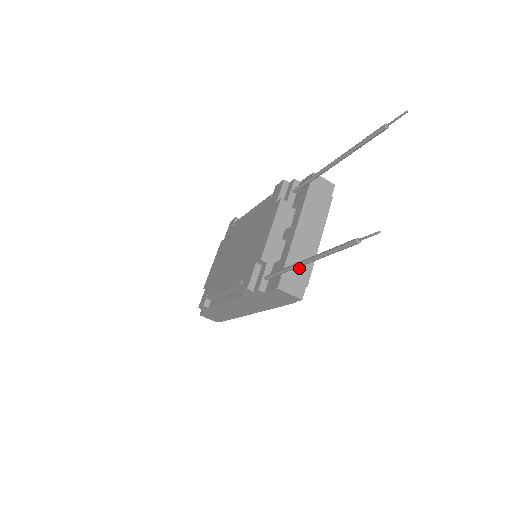
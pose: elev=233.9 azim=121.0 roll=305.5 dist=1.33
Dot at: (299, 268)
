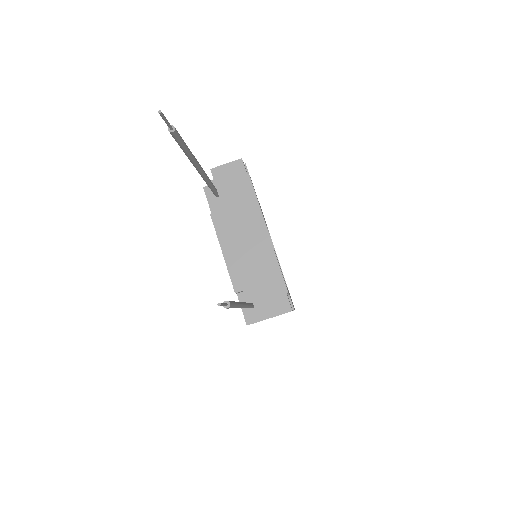
Dot at: (266, 282)
